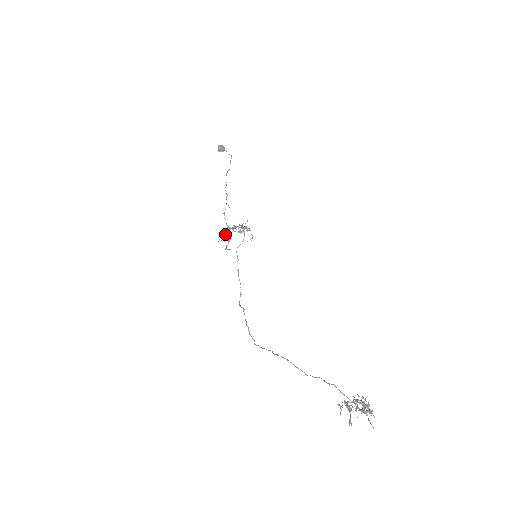
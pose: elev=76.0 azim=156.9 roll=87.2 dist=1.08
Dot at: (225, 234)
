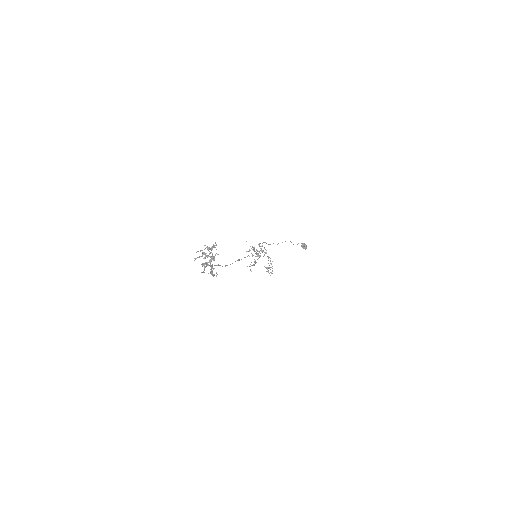
Dot at: (253, 247)
